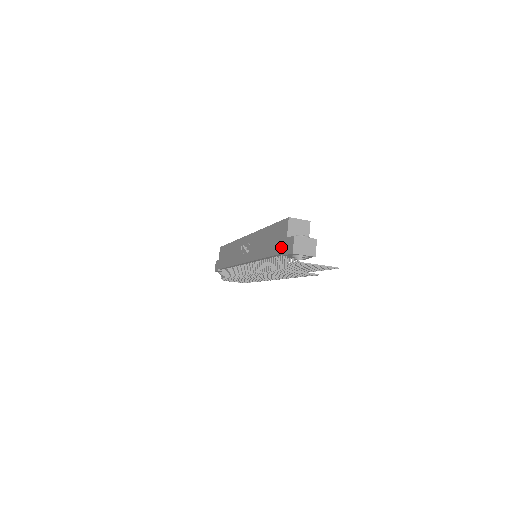
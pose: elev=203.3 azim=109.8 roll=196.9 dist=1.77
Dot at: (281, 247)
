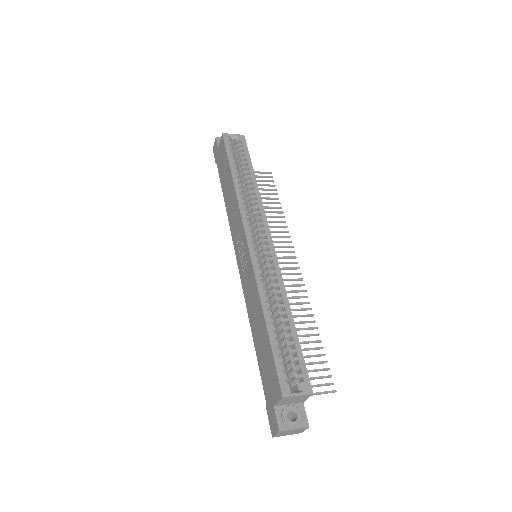
Dot at: (267, 394)
